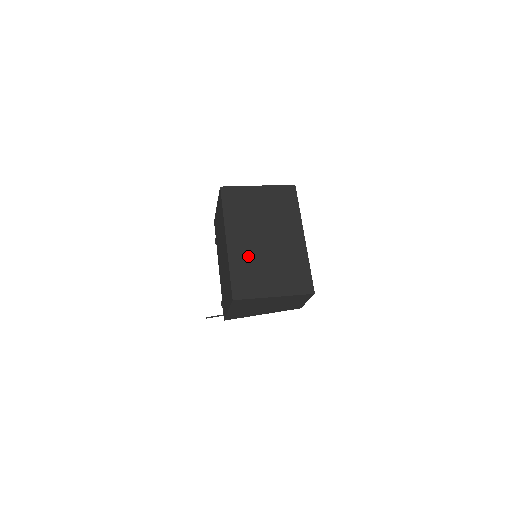
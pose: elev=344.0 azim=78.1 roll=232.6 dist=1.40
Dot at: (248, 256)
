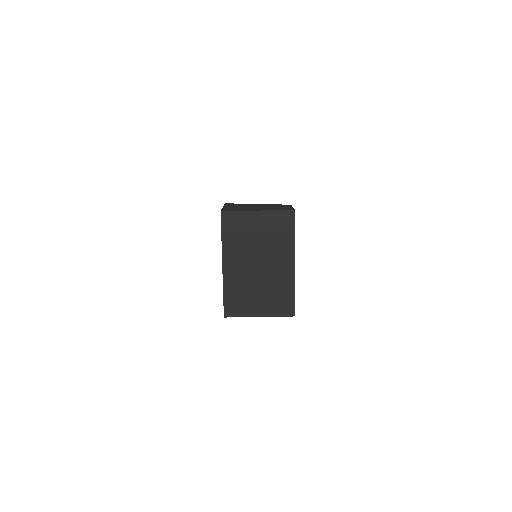
Dot at: (240, 281)
